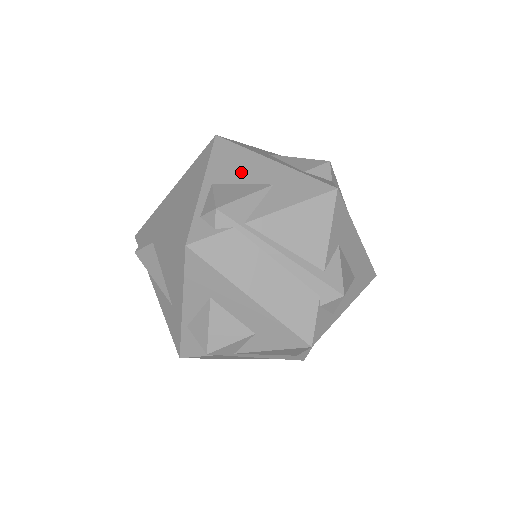
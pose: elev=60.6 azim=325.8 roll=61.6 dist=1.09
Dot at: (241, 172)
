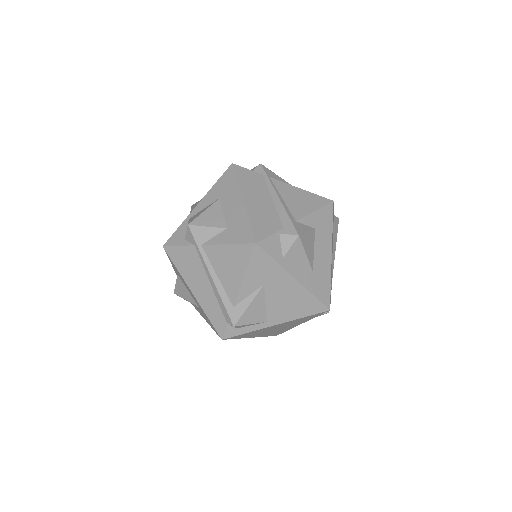
Dot at: occluded
